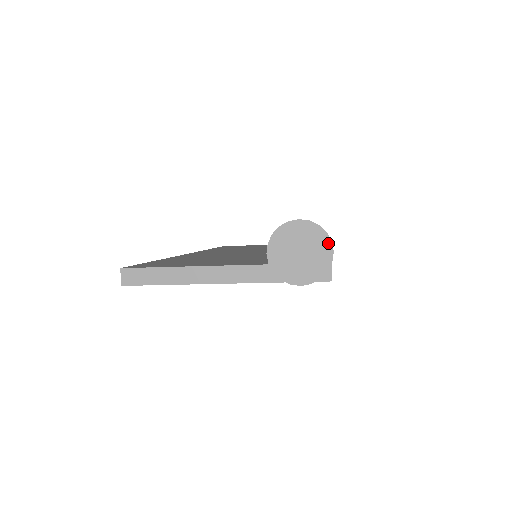
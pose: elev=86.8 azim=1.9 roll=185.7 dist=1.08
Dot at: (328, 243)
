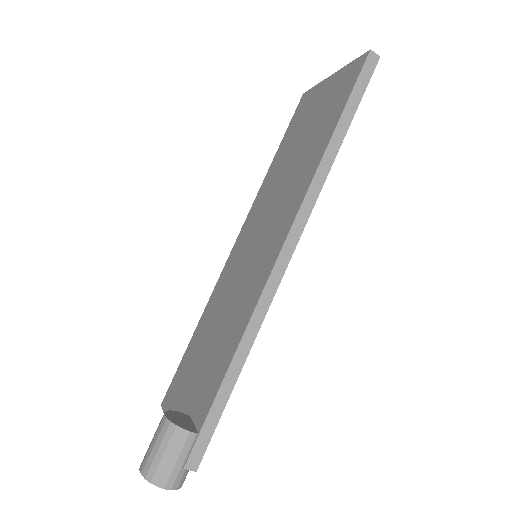
Dot at: (158, 486)
